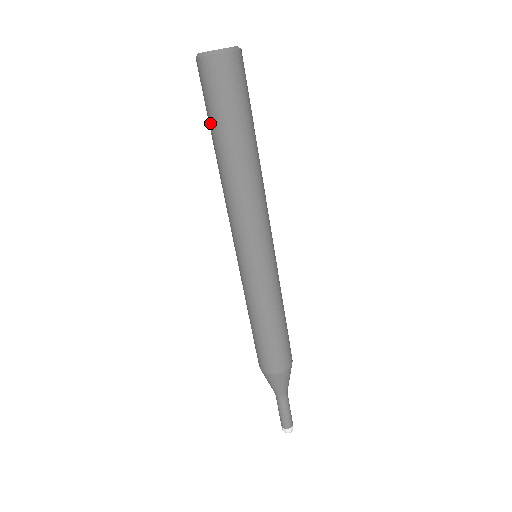
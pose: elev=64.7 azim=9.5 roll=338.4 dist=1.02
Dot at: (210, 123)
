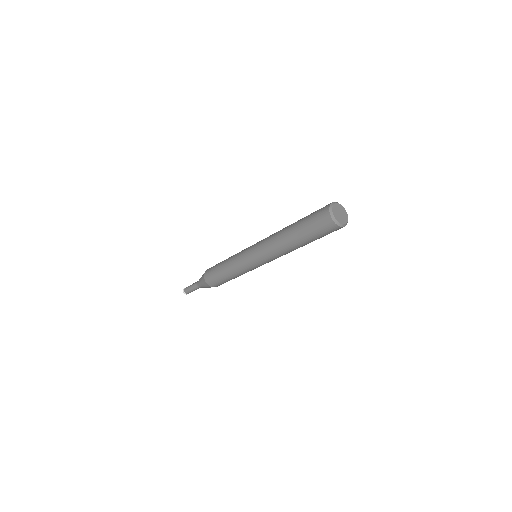
Dot at: (305, 231)
